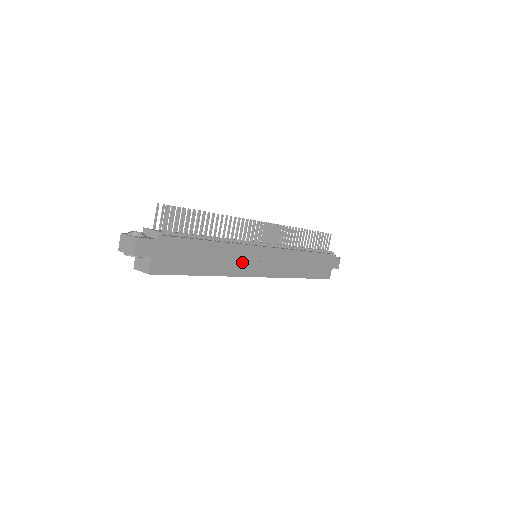
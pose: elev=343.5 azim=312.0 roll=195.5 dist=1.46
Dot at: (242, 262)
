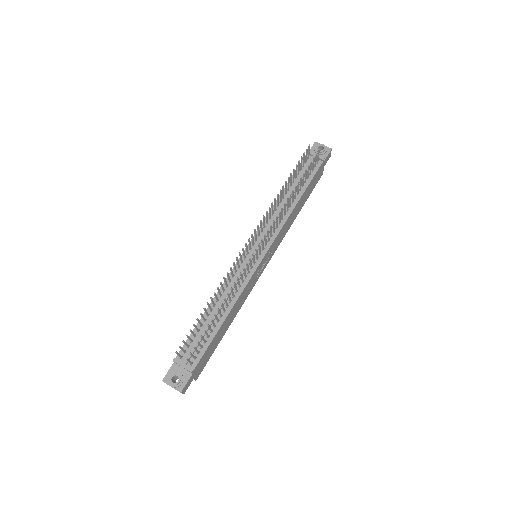
Dot at: (250, 287)
